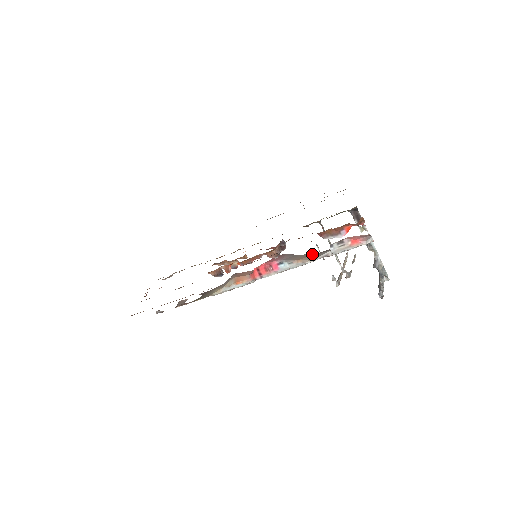
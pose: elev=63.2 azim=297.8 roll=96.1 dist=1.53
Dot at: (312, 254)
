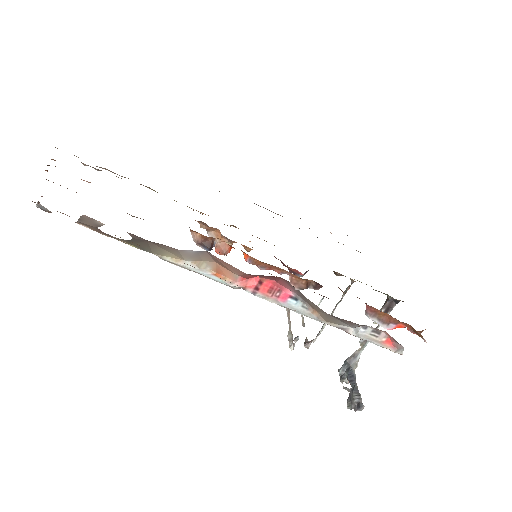
Dot at: occluded
